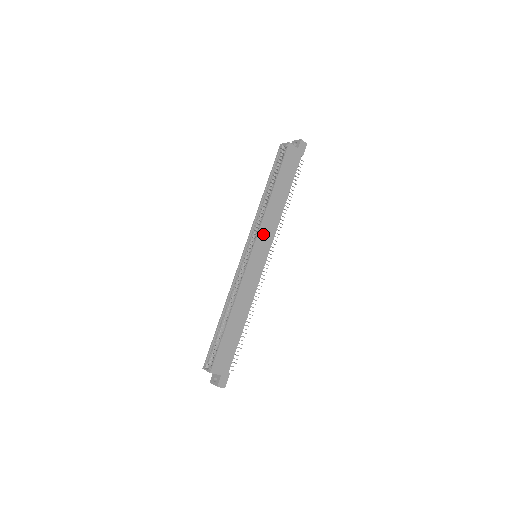
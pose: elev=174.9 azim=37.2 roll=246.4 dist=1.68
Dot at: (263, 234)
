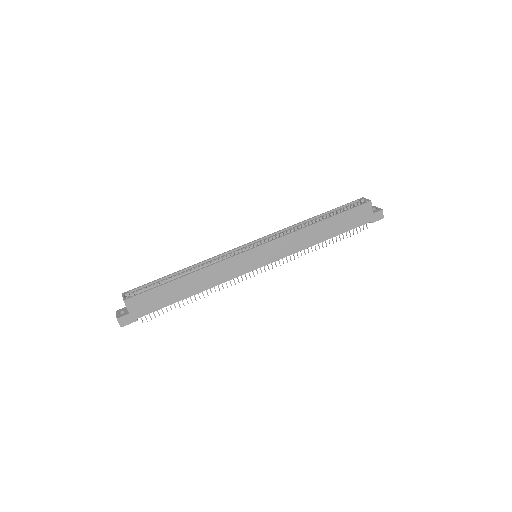
Dot at: (279, 244)
